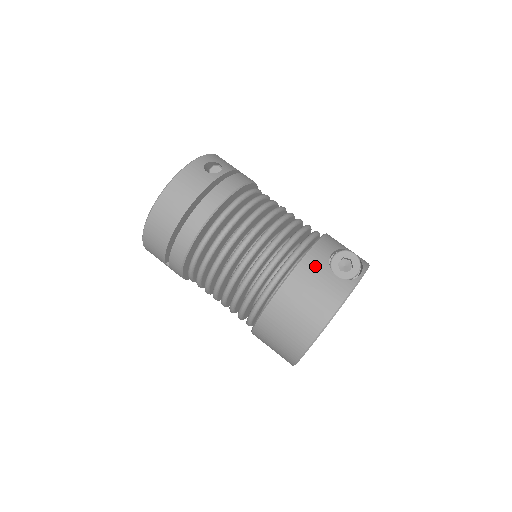
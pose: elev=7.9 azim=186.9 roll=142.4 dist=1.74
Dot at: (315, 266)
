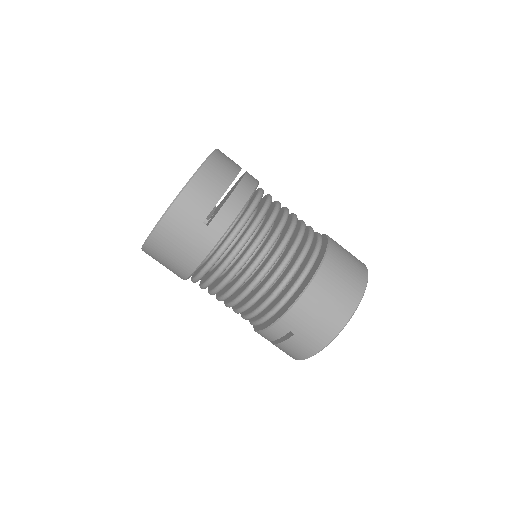
Dot at: occluded
